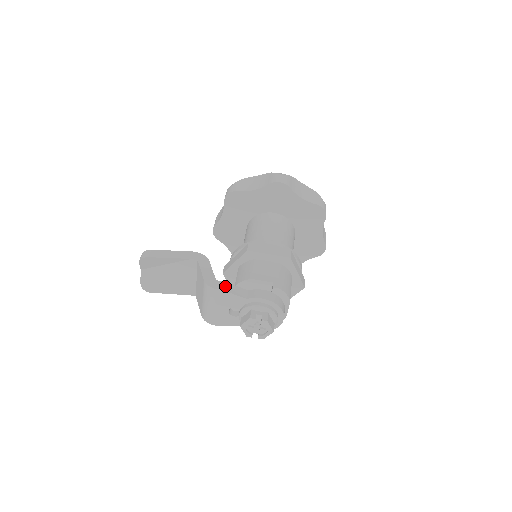
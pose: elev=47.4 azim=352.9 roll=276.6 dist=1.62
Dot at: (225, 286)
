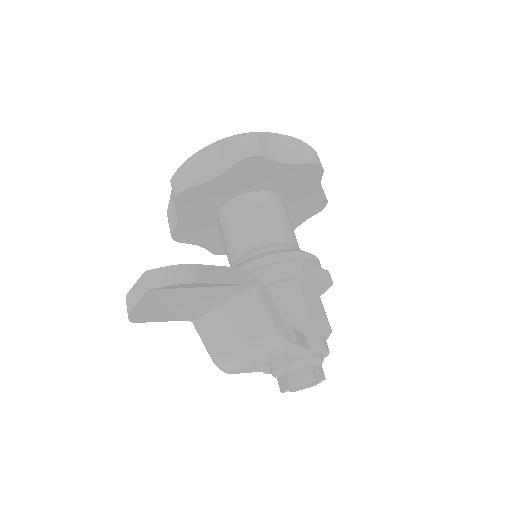
Dot at: (297, 336)
